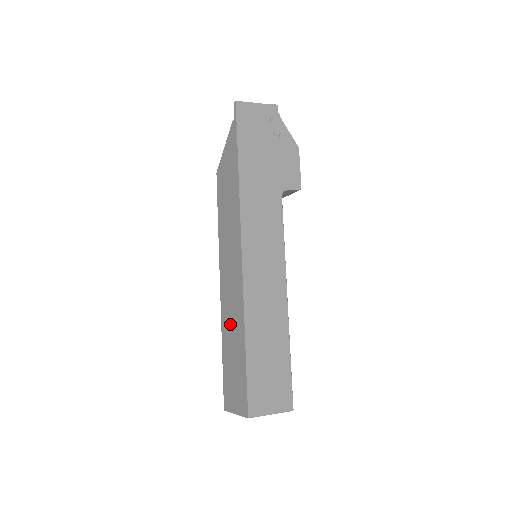
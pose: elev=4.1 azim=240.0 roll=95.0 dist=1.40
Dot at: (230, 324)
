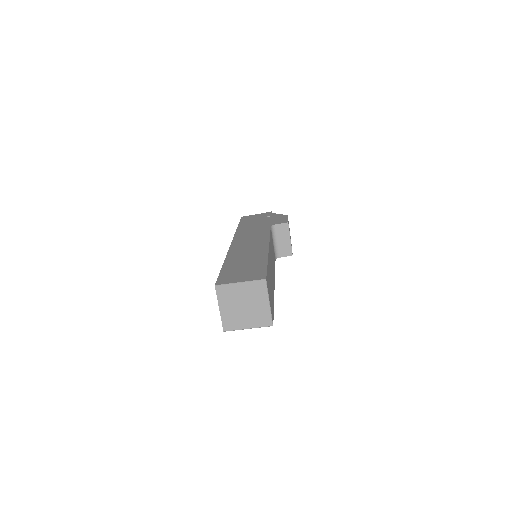
Dot at: occluded
